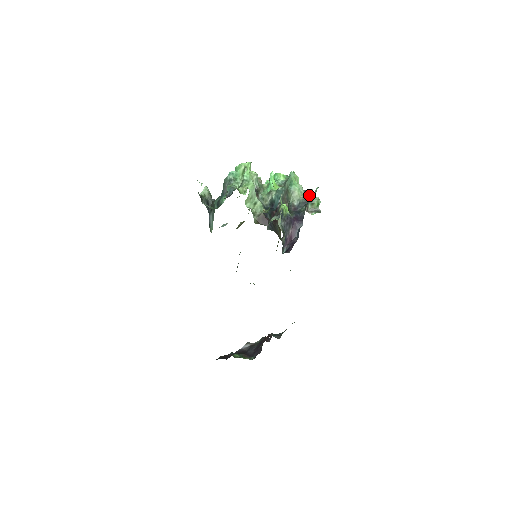
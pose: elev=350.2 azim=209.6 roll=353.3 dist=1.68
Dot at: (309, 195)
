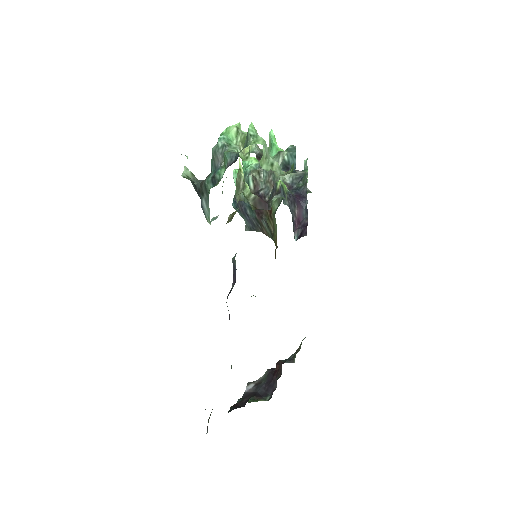
Dot at: occluded
